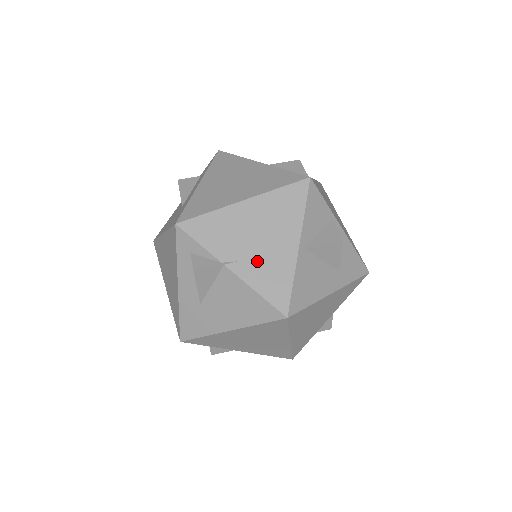
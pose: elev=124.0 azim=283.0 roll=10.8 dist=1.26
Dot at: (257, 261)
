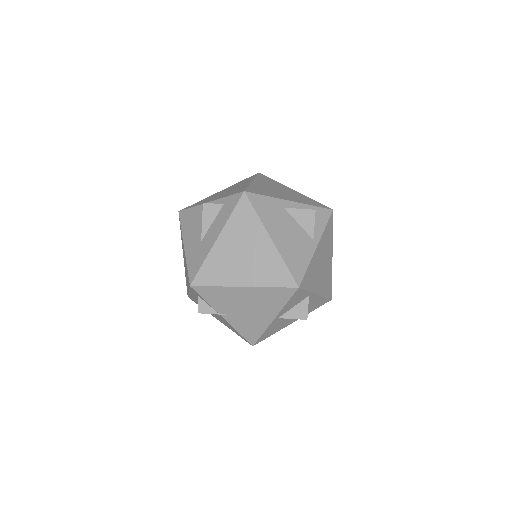
Dot at: (242, 319)
